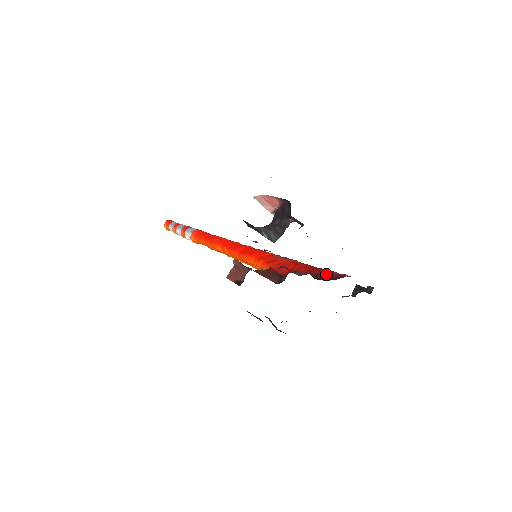
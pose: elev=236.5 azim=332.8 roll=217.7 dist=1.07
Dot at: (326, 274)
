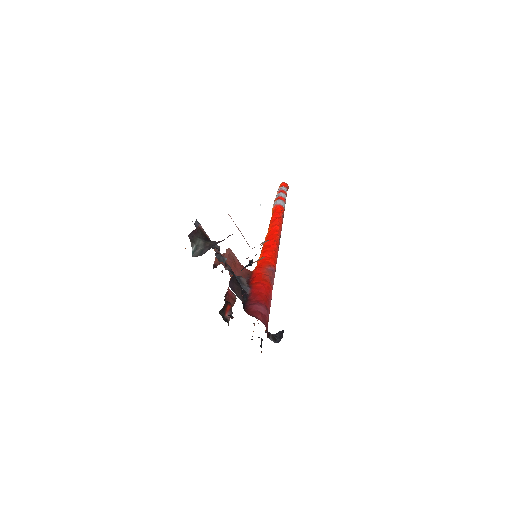
Dot at: (253, 305)
